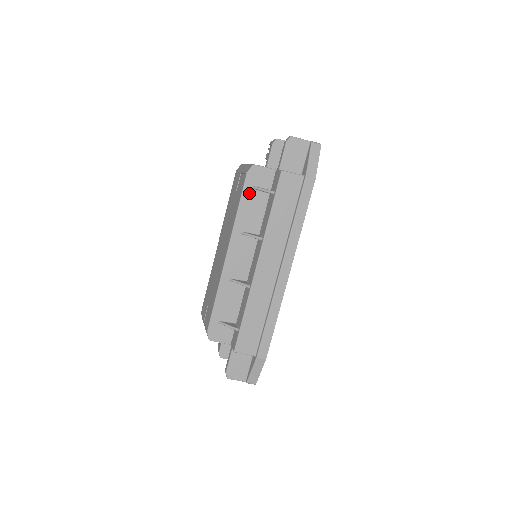
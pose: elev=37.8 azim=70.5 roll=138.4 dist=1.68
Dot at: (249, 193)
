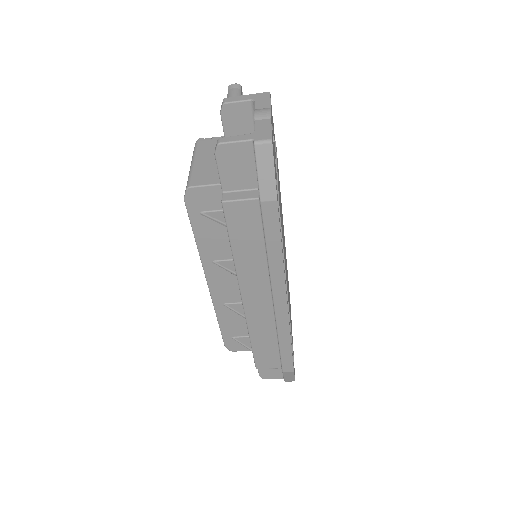
Dot at: (200, 221)
